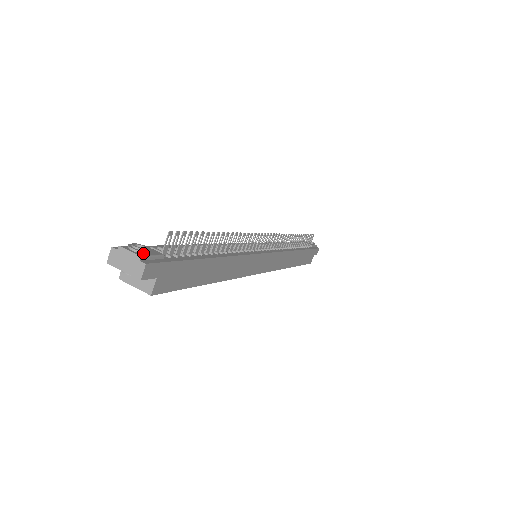
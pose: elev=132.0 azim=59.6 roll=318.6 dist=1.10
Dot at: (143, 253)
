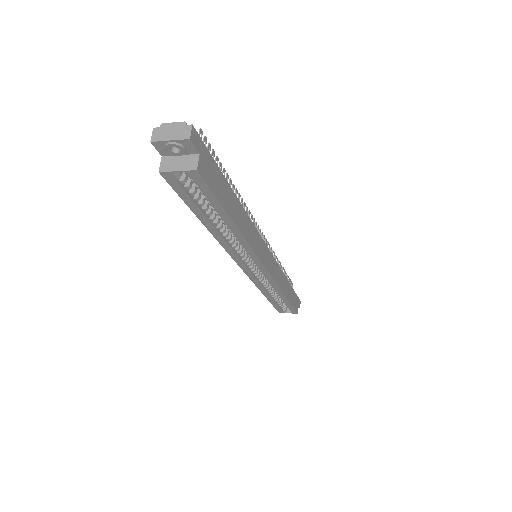
Dot at: (185, 126)
